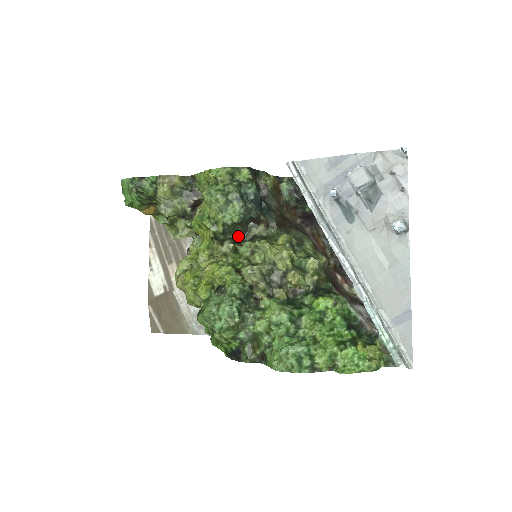
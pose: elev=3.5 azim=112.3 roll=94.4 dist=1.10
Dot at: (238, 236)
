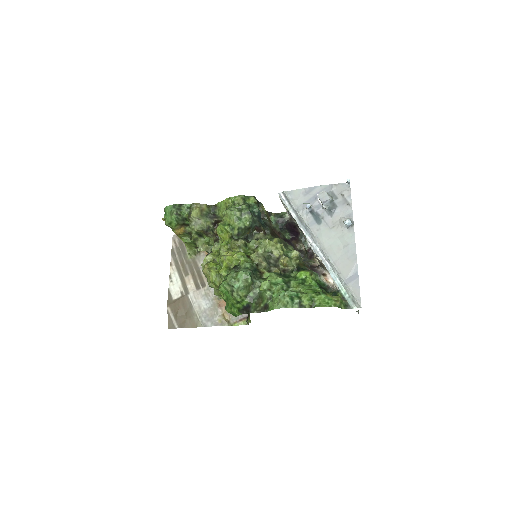
Dot at: (246, 239)
